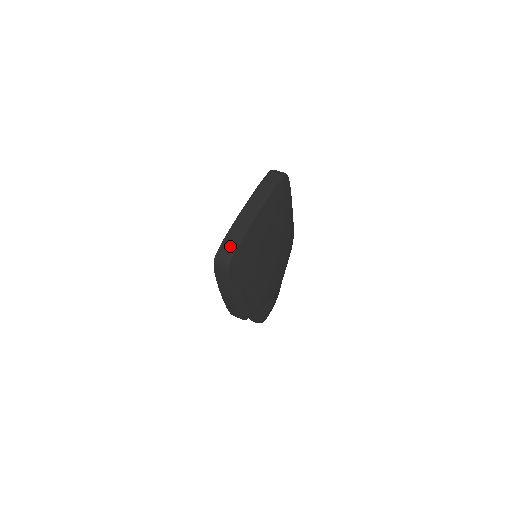
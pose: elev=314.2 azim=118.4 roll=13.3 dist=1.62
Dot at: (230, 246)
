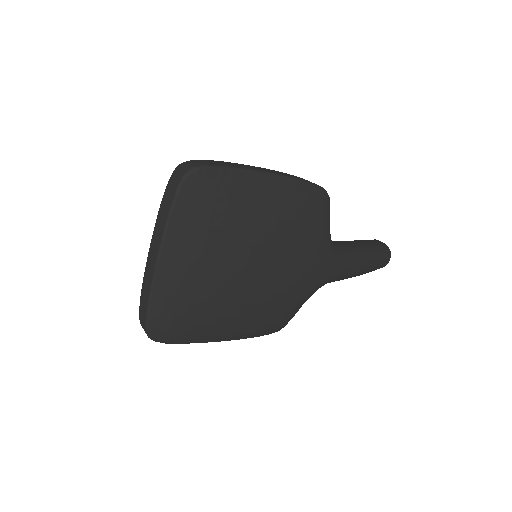
Dot at: (143, 315)
